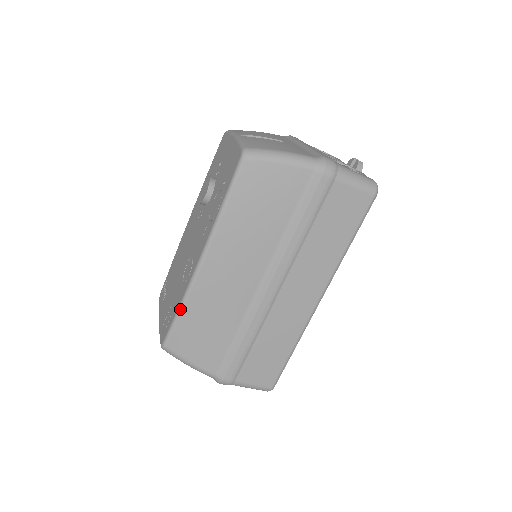
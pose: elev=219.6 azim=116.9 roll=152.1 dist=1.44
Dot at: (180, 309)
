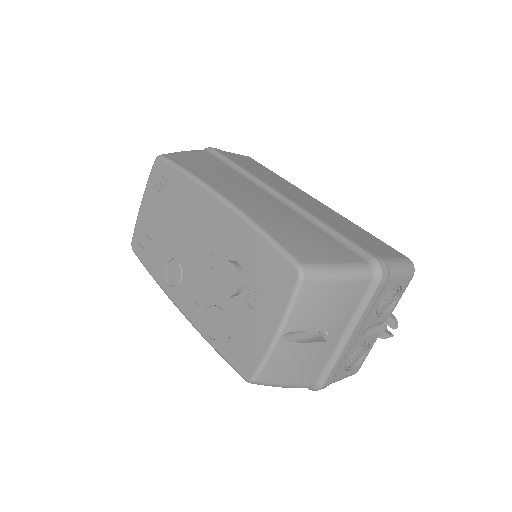
Dot at: occluded
